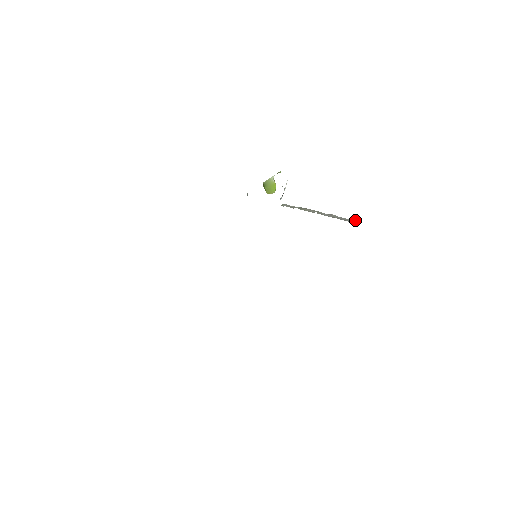
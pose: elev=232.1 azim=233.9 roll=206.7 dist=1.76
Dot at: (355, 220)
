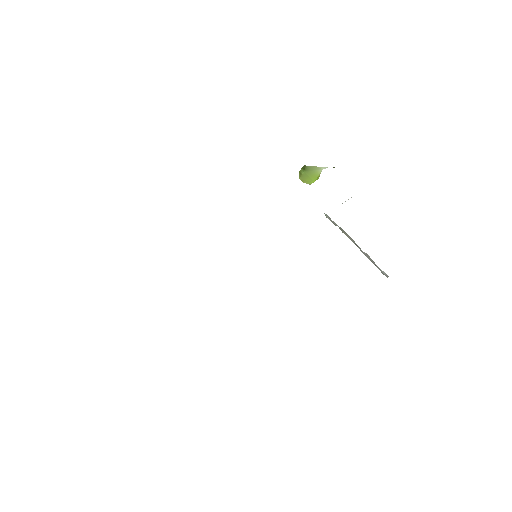
Dot at: occluded
